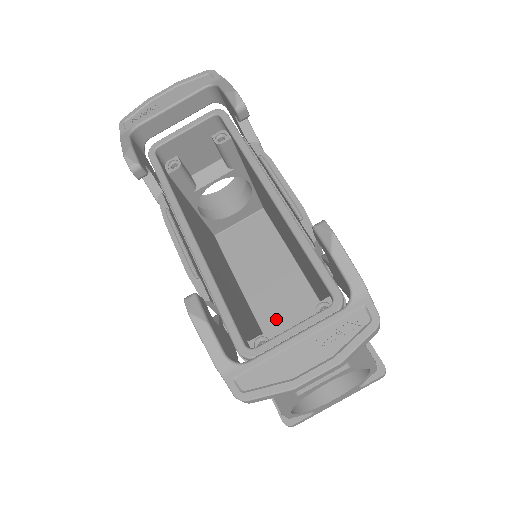
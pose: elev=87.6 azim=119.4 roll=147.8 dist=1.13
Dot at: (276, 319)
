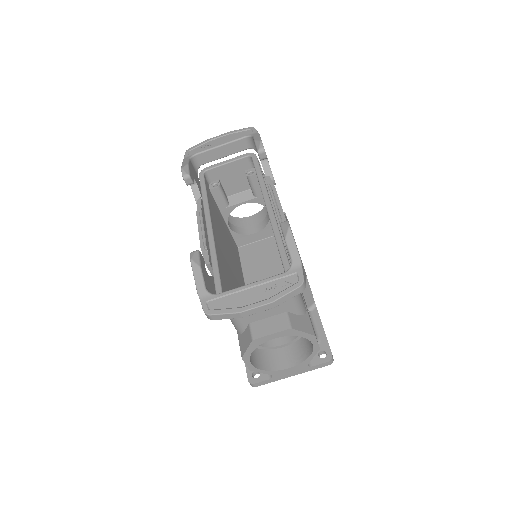
Dot at: occluded
